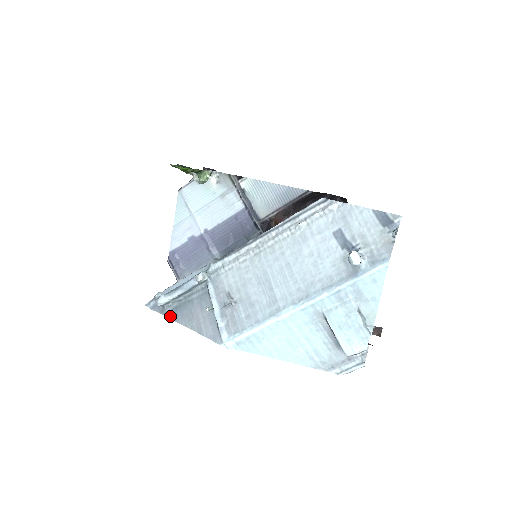
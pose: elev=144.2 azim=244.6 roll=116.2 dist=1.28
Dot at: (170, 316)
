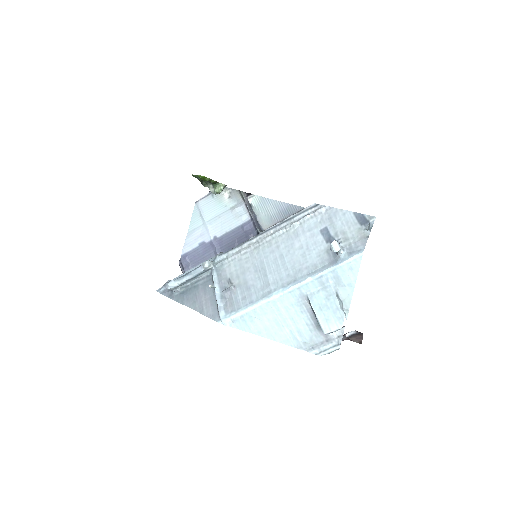
Dot at: (177, 299)
